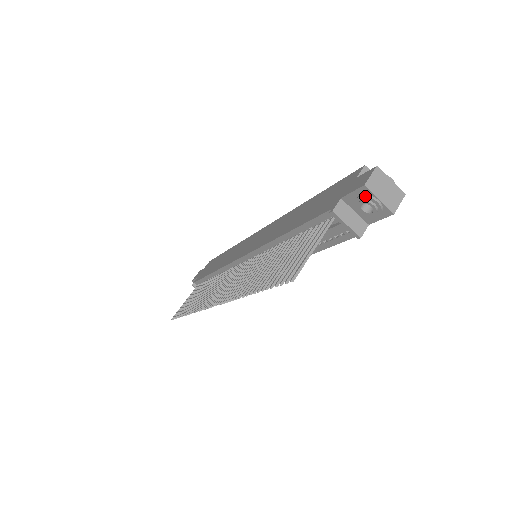
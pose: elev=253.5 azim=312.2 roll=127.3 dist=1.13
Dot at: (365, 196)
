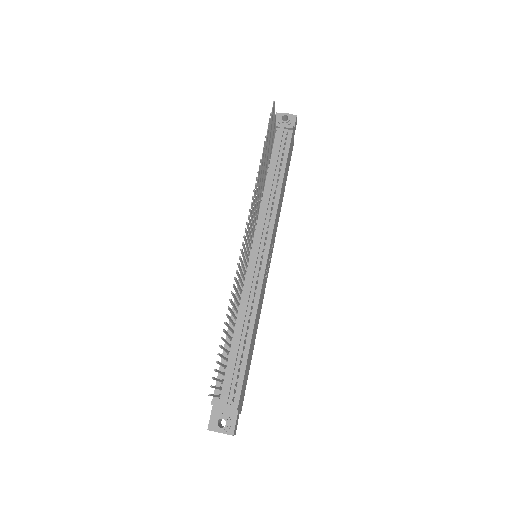
Dot at: (280, 115)
